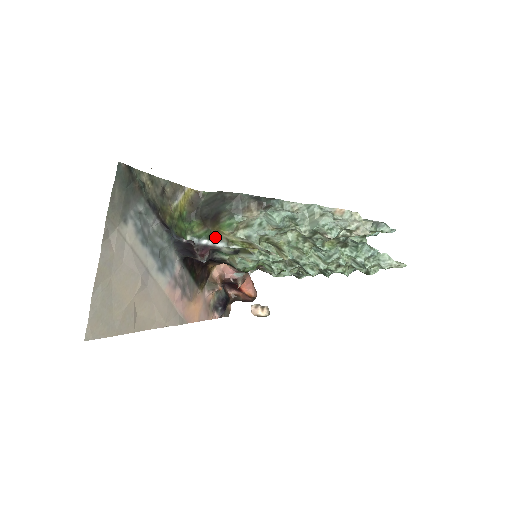
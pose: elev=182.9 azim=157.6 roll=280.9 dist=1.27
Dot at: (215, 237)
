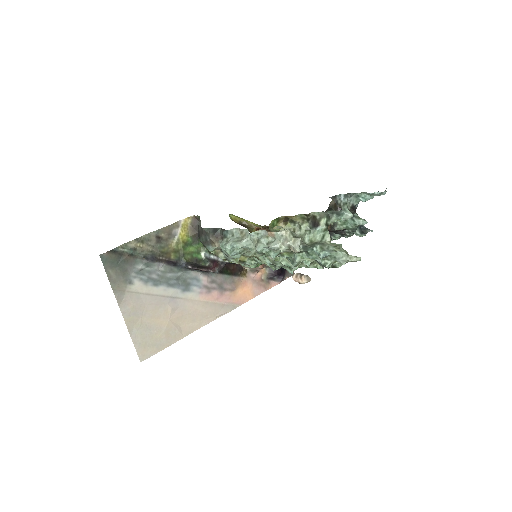
Dot at: occluded
